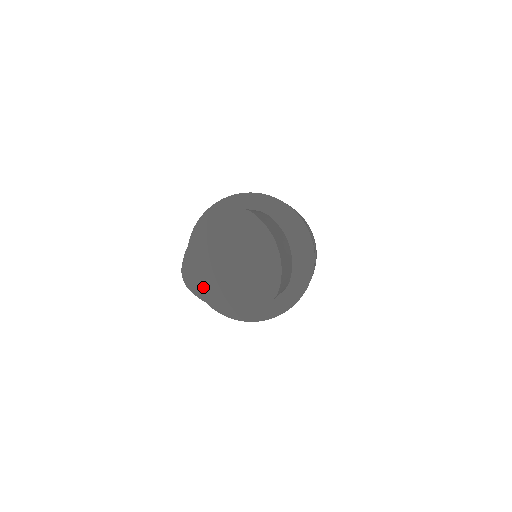
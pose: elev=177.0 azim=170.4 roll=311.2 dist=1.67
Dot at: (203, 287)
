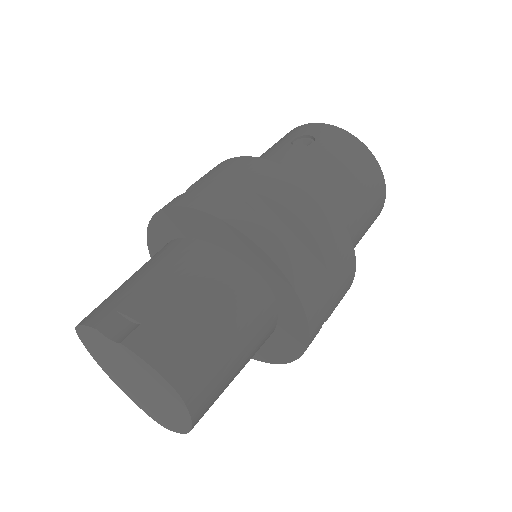
Dot at: (95, 354)
